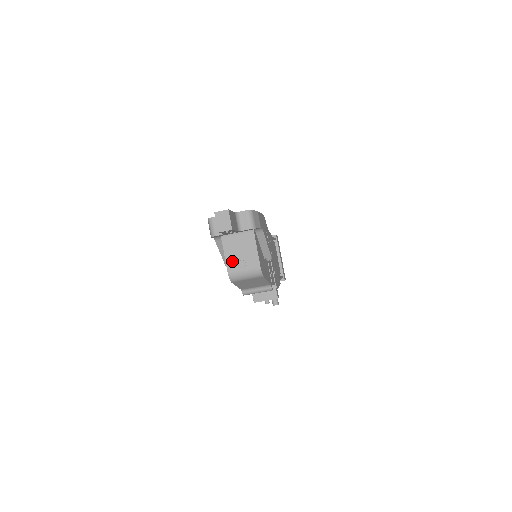
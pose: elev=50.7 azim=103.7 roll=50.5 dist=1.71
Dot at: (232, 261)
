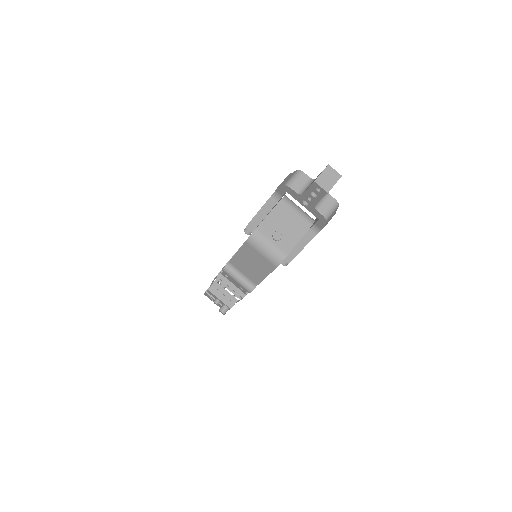
Dot at: (270, 225)
